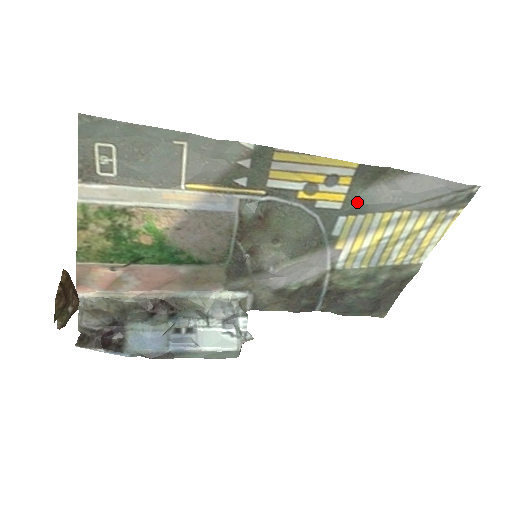
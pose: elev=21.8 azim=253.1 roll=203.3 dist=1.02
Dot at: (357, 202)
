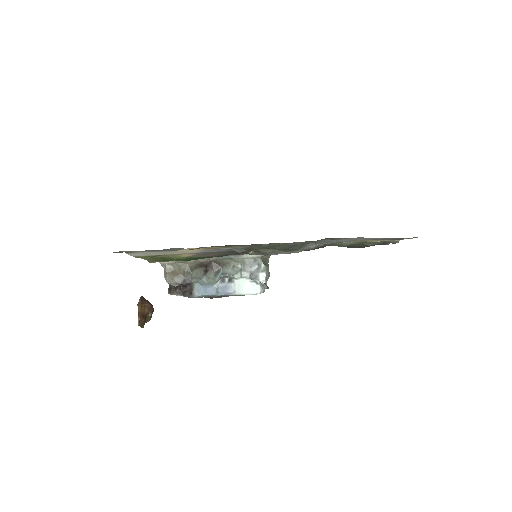
Dot at: (315, 243)
